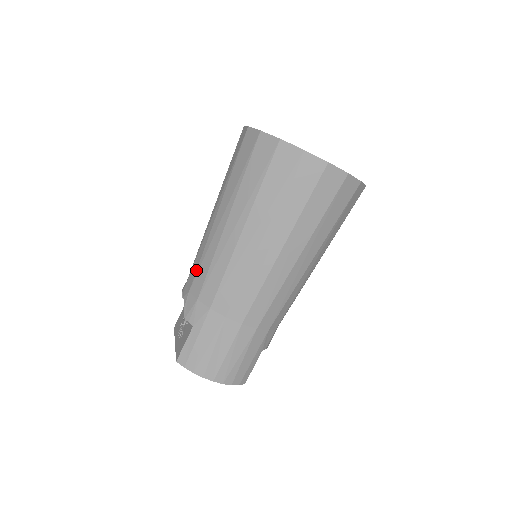
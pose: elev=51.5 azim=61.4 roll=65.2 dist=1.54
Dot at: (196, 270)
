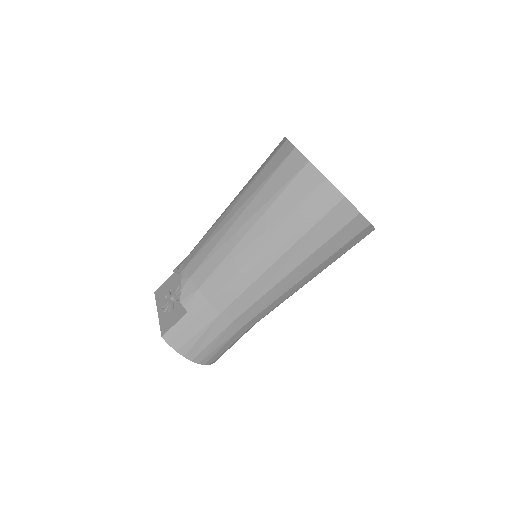
Dot at: (202, 261)
